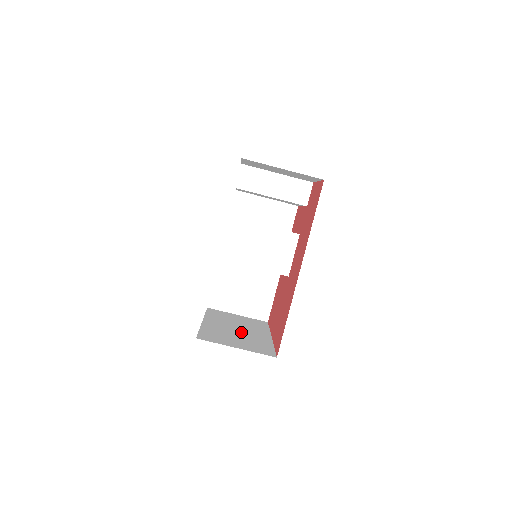
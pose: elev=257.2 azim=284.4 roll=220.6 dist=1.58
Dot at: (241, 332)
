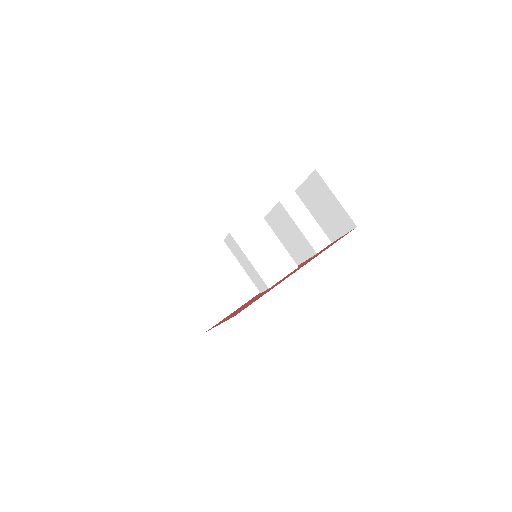
Dot at: occluded
